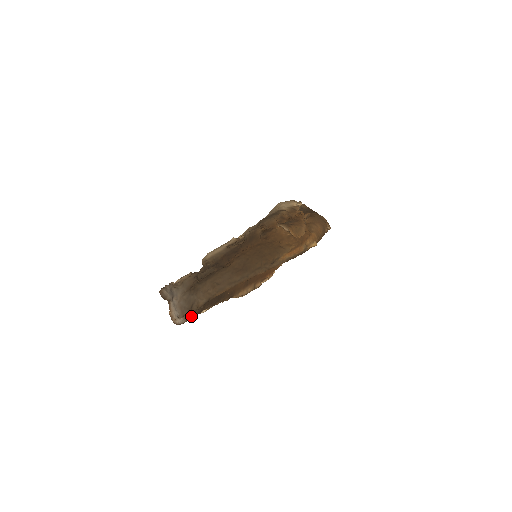
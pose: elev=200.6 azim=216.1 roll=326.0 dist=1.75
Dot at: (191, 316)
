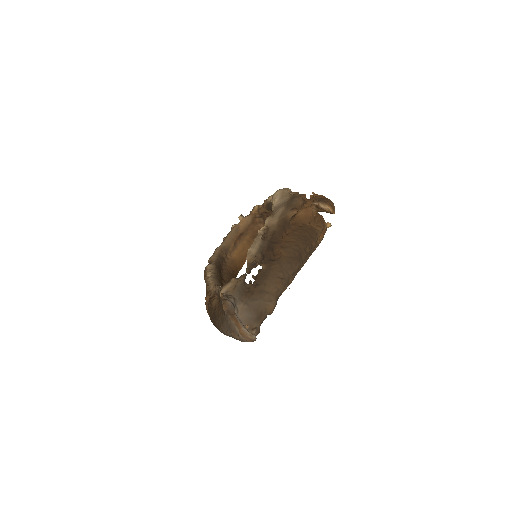
Dot at: (259, 327)
